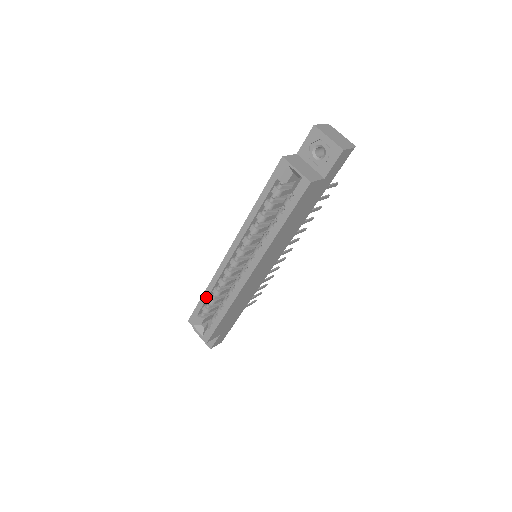
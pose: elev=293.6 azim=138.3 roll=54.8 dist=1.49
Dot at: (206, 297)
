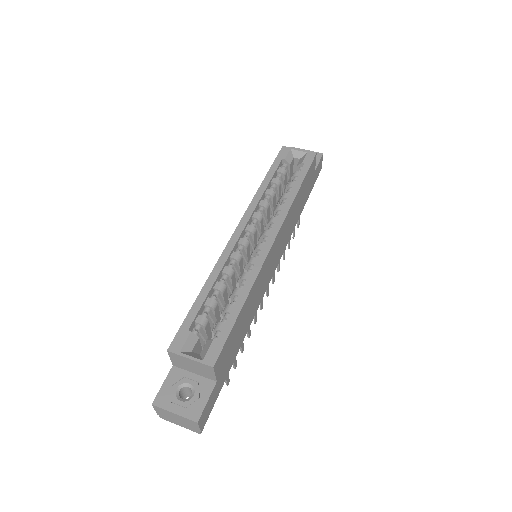
Dot at: (205, 294)
